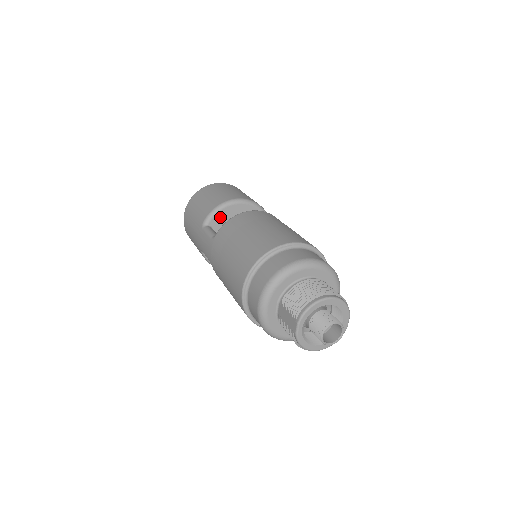
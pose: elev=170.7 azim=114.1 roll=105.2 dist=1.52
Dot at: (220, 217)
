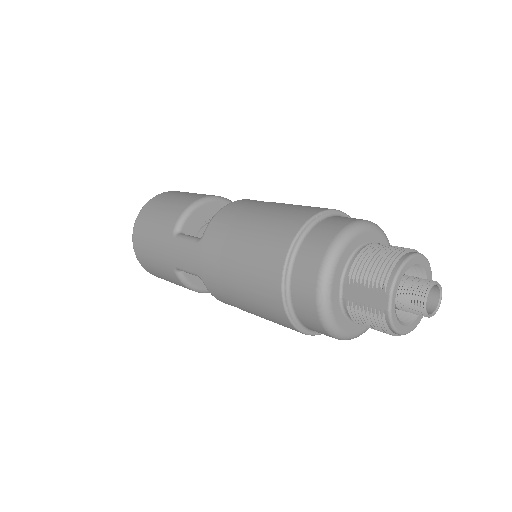
Dot at: (193, 221)
